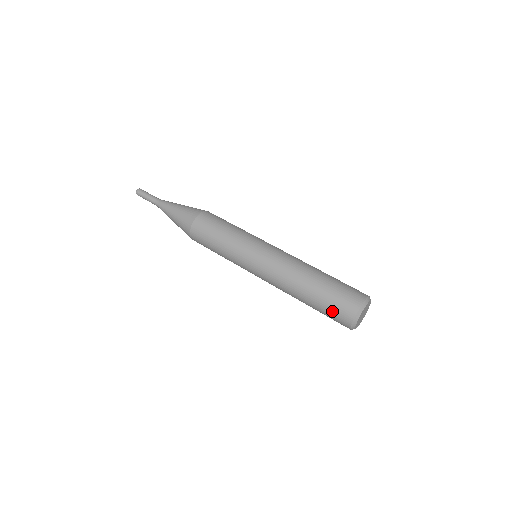
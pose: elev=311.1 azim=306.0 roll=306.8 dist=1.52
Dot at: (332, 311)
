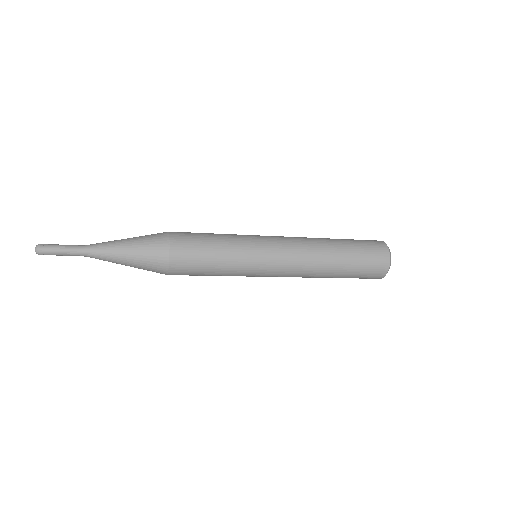
Dot at: (368, 269)
